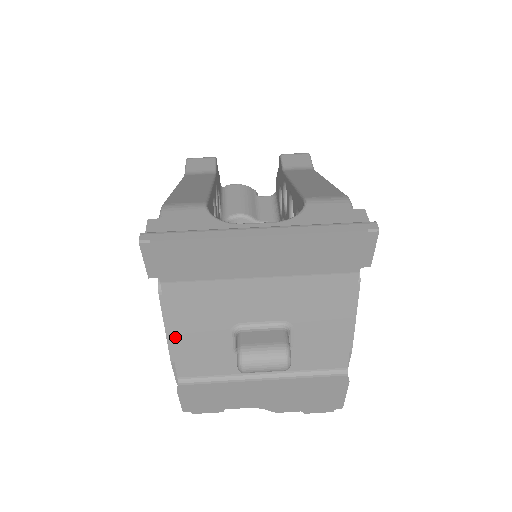
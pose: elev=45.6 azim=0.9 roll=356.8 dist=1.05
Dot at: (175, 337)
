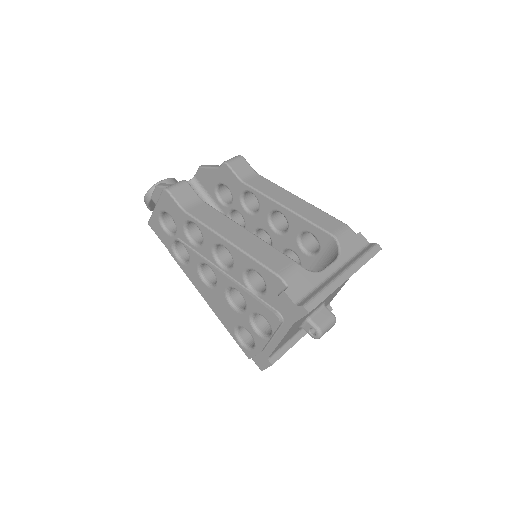
Dot at: occluded
